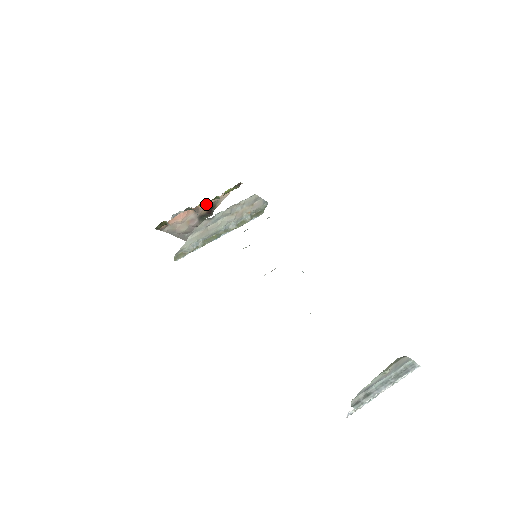
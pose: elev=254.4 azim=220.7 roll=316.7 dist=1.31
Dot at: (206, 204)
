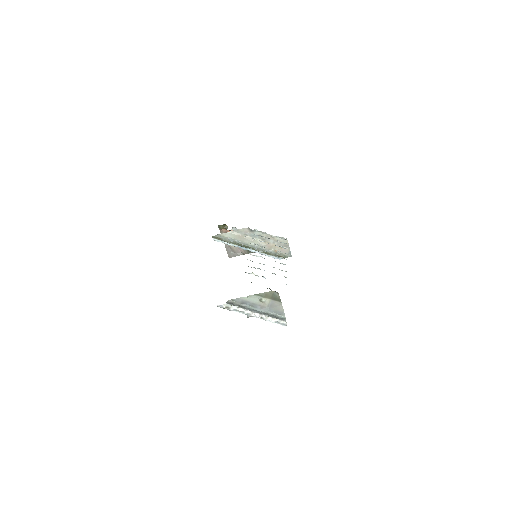
Dot at: occluded
